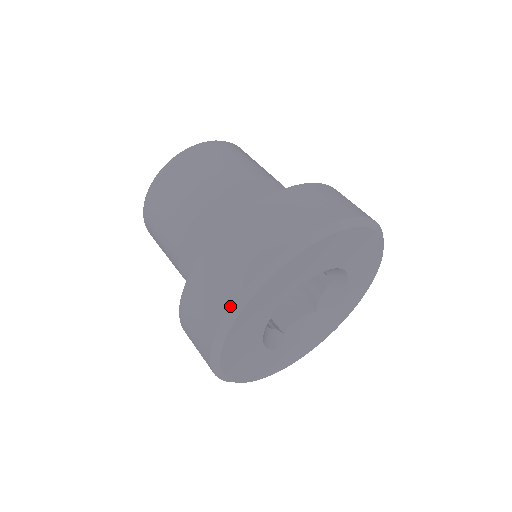
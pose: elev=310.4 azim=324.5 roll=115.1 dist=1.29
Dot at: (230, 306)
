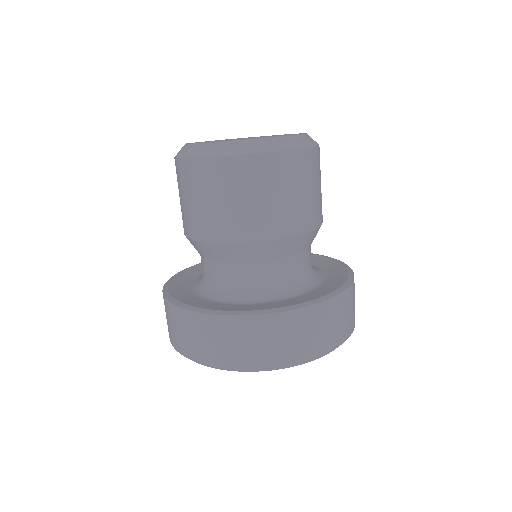
Dot at: occluded
